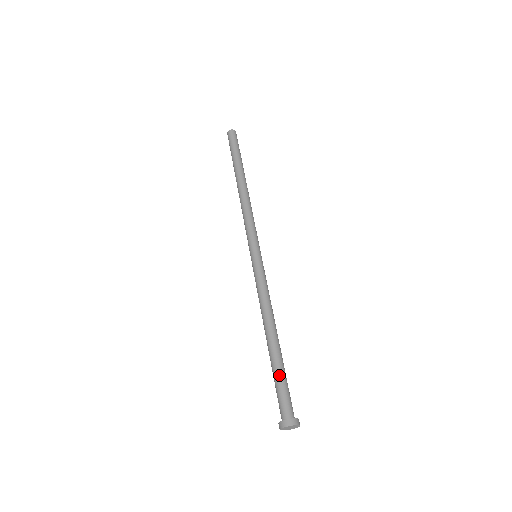
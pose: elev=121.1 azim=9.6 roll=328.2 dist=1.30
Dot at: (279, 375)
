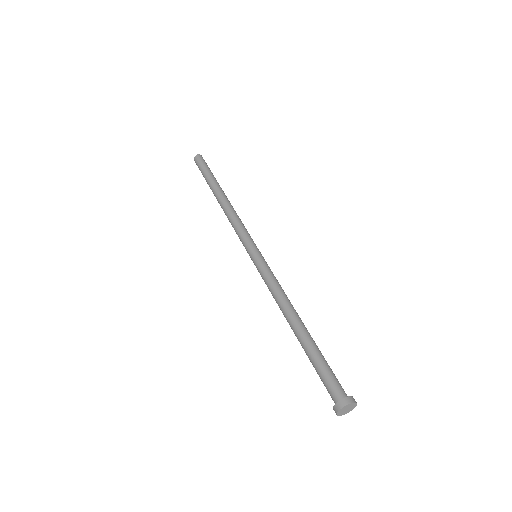
Dot at: (316, 359)
